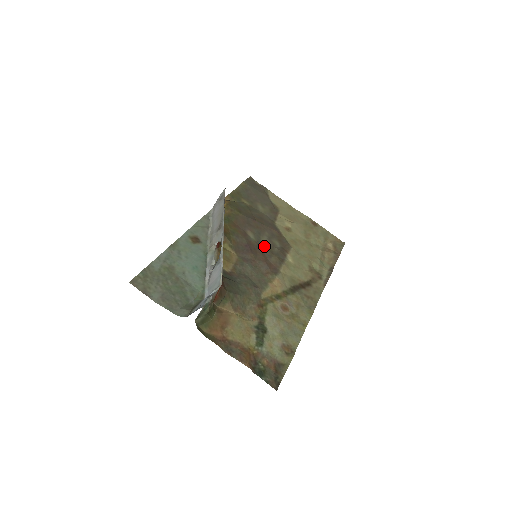
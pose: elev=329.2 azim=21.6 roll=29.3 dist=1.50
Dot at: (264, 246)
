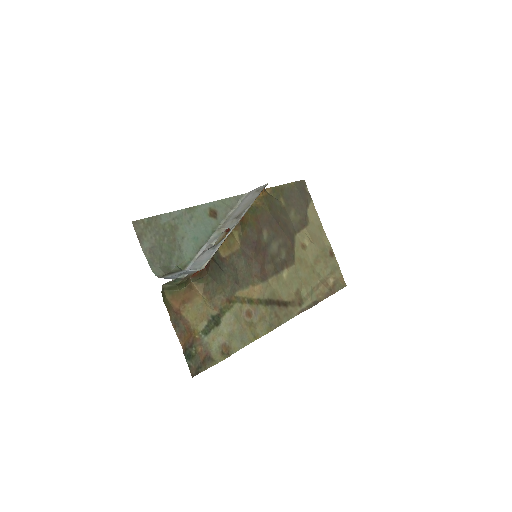
Dot at: (270, 251)
